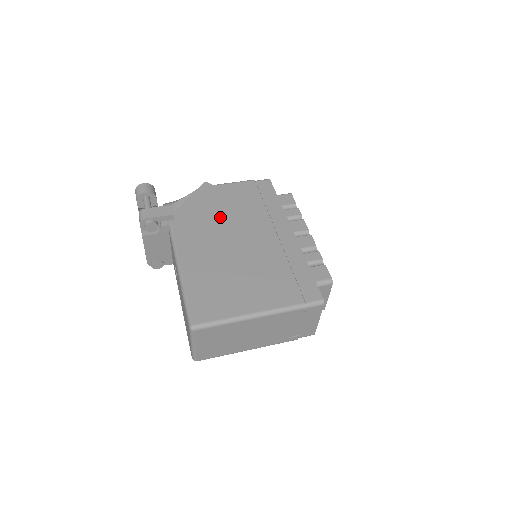
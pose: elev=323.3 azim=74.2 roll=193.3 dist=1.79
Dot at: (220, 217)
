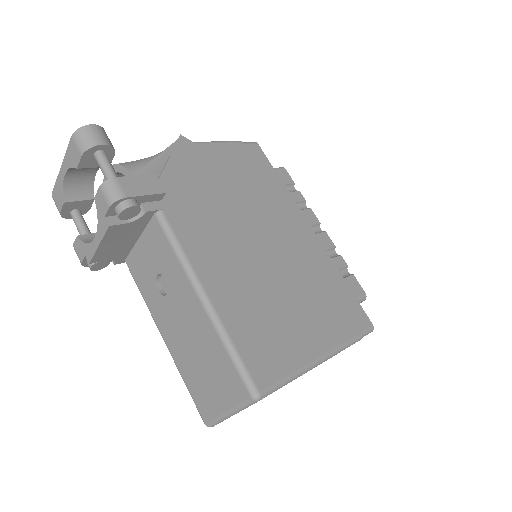
Dot at: (223, 200)
